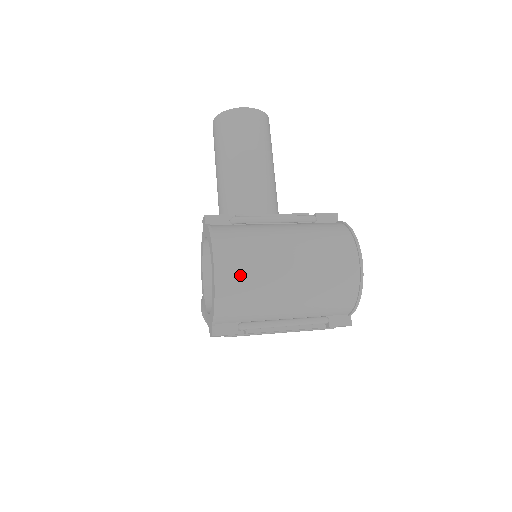
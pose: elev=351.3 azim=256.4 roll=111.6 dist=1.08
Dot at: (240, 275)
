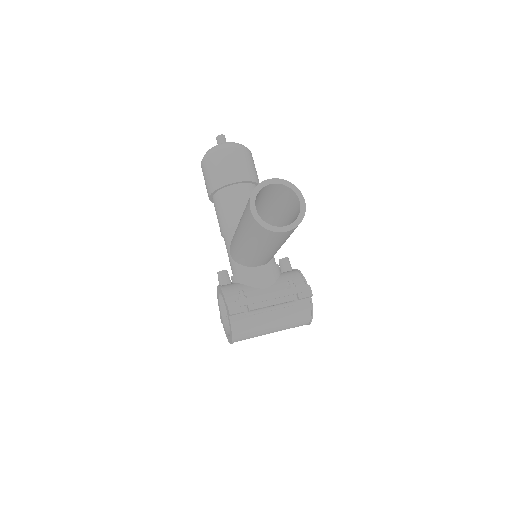
Dot at: occluded
